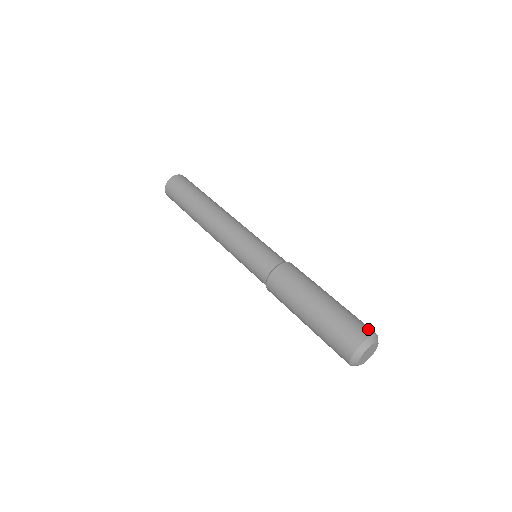
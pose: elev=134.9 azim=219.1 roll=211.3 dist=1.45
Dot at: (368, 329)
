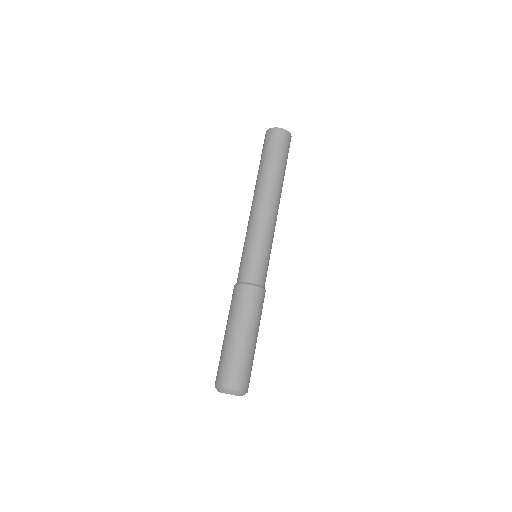
Dot at: (243, 385)
